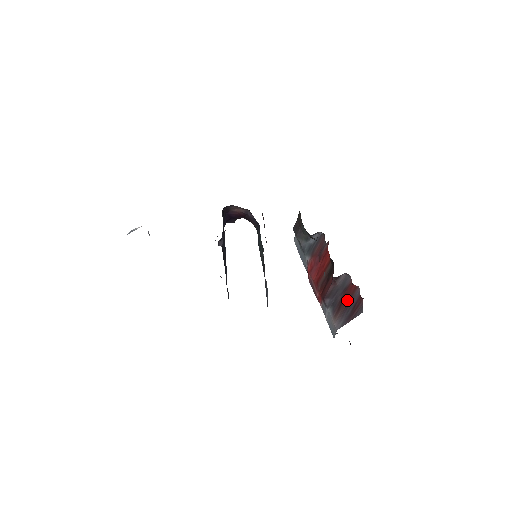
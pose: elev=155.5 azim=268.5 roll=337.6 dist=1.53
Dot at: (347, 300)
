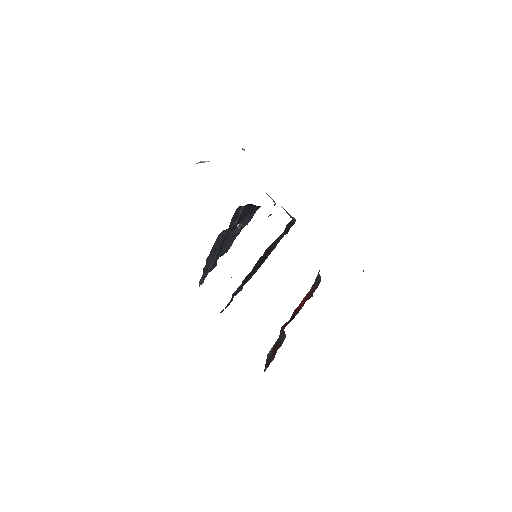
Dot at: (274, 351)
